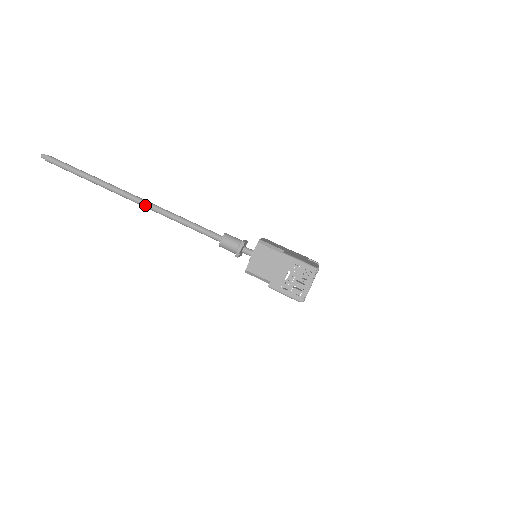
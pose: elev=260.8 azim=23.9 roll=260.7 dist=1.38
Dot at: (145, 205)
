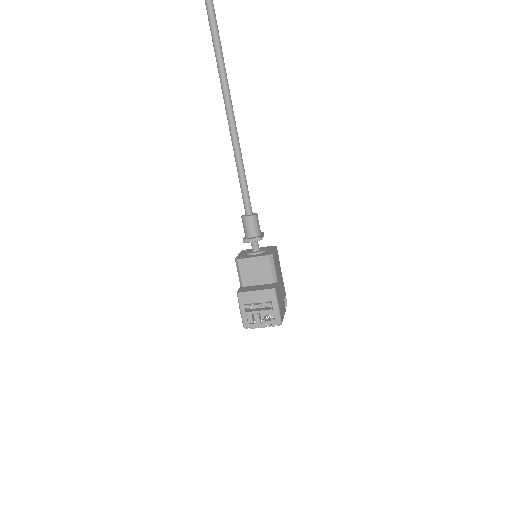
Dot at: (229, 118)
